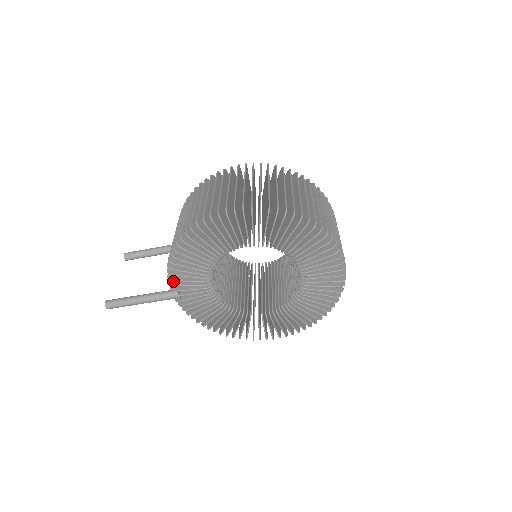
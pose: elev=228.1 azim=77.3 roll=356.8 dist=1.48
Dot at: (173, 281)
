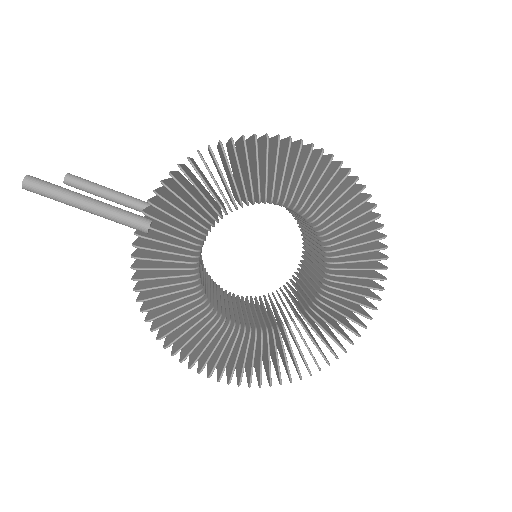
Dot at: (155, 203)
